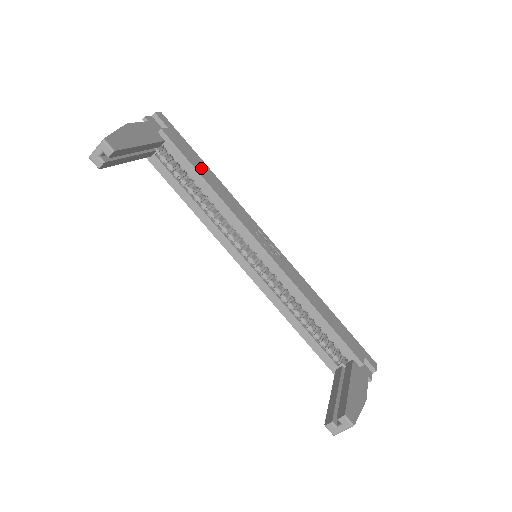
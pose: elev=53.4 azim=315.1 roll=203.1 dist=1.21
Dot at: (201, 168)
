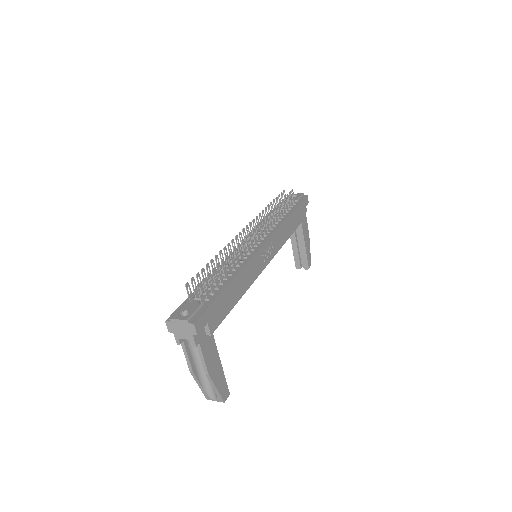
Dot at: (231, 298)
